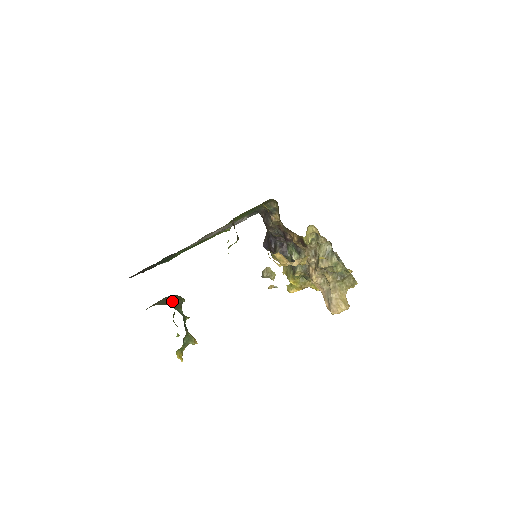
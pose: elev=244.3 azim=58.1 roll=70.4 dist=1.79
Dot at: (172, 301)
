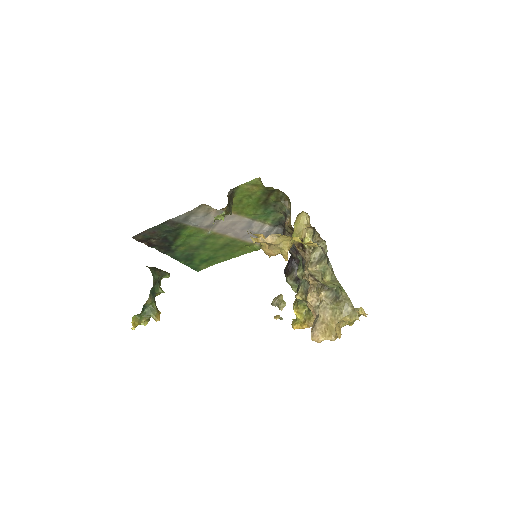
Dot at: (155, 268)
